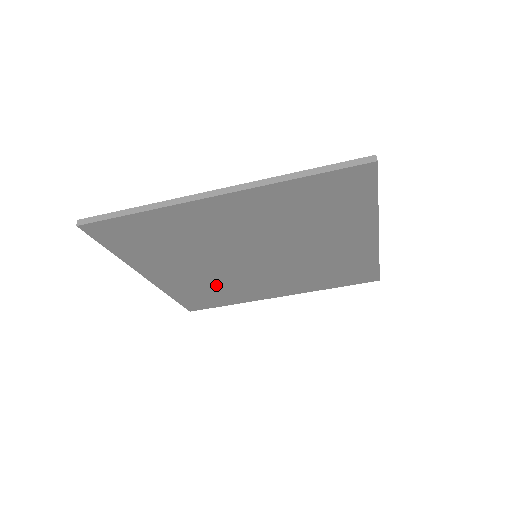
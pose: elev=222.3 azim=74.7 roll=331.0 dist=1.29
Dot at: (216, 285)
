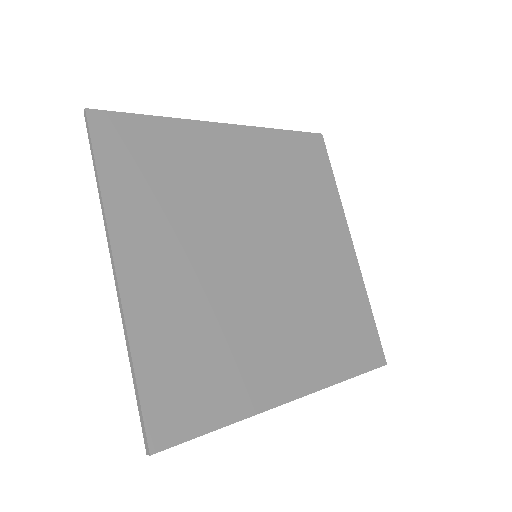
Dot at: (178, 201)
